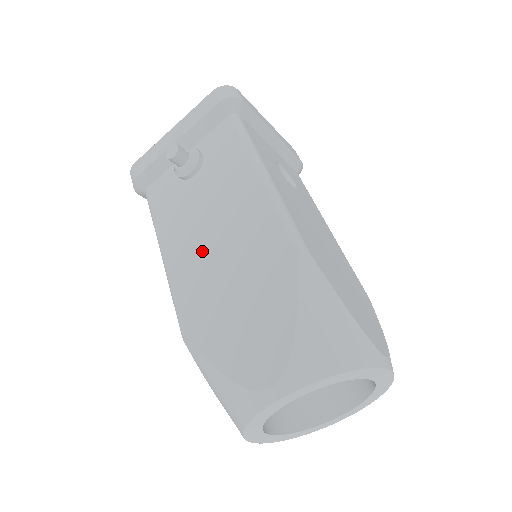
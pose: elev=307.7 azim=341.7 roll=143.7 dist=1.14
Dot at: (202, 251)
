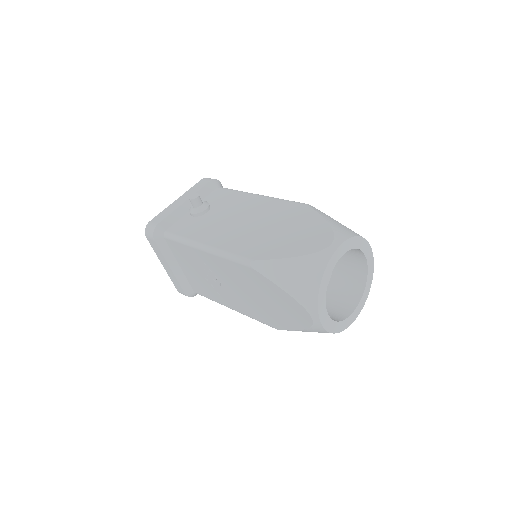
Dot at: (239, 230)
